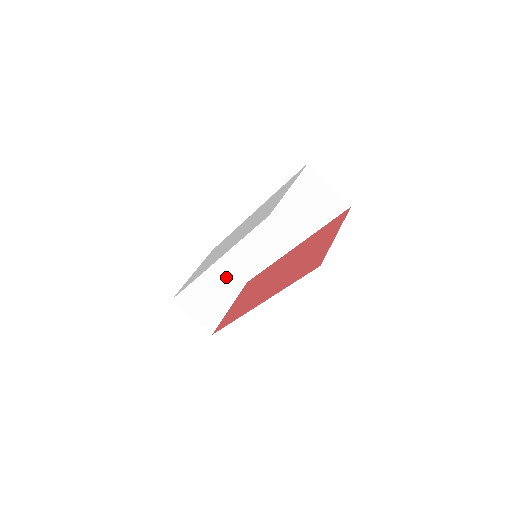
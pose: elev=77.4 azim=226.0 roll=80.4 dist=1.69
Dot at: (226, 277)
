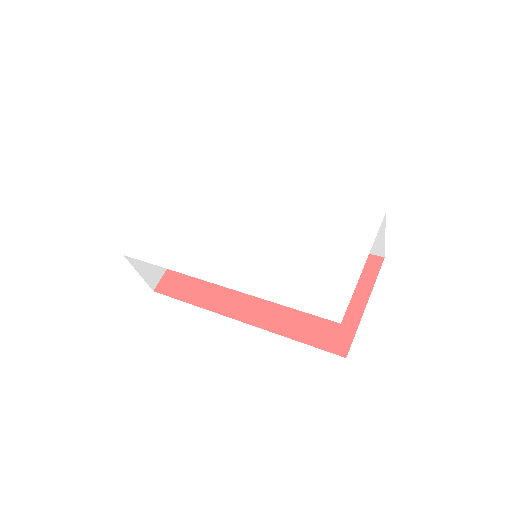
Dot at: occluded
